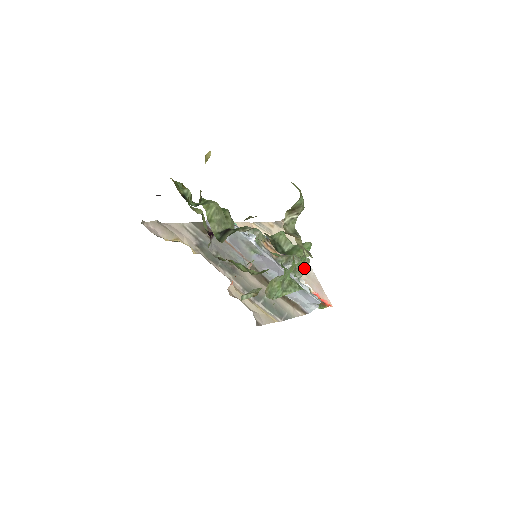
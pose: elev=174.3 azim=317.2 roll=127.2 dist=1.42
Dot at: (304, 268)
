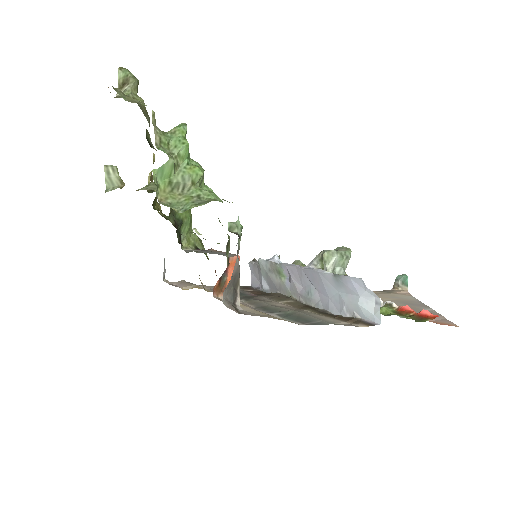
Dot at: (329, 250)
